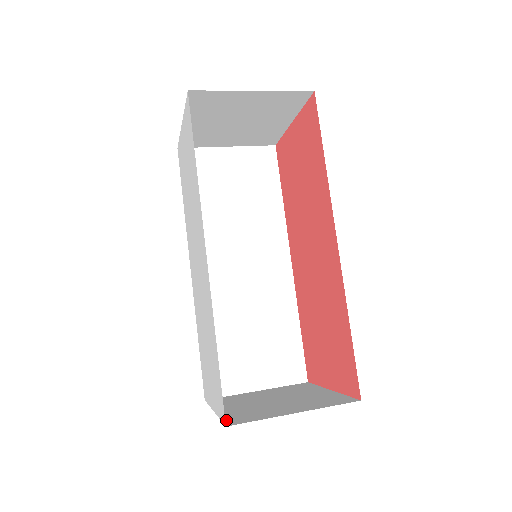
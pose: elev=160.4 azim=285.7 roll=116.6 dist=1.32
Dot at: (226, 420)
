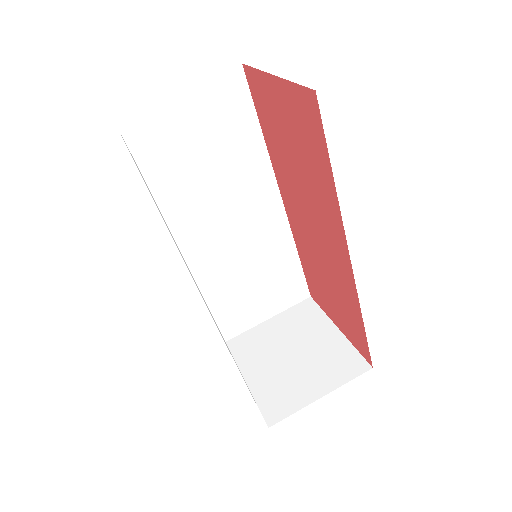
Dot at: (264, 410)
